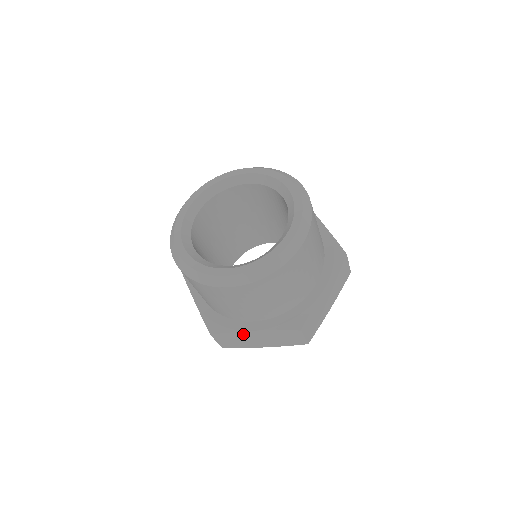
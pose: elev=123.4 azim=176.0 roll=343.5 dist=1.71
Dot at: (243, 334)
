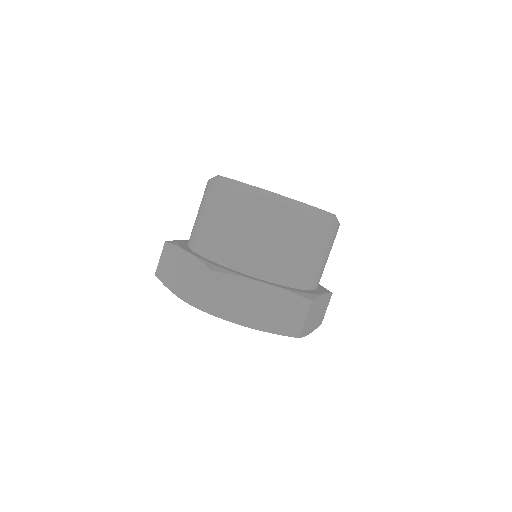
Dot at: (248, 286)
